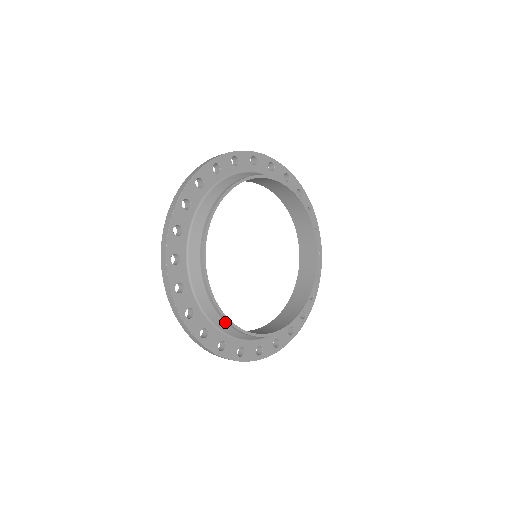
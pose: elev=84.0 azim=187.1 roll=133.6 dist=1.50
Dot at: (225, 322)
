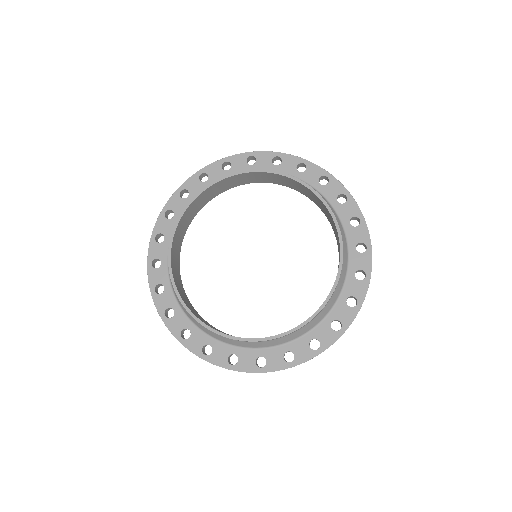
Dot at: (263, 341)
